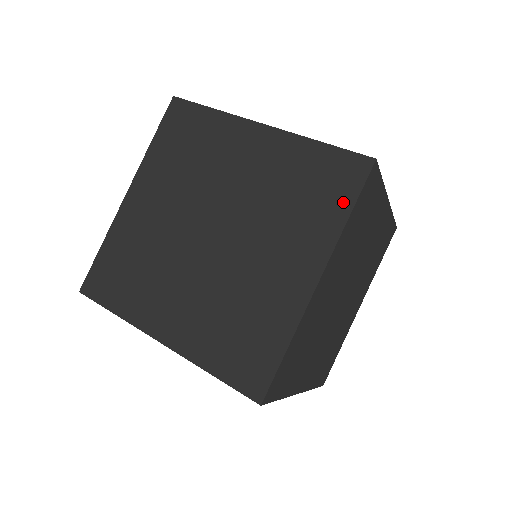
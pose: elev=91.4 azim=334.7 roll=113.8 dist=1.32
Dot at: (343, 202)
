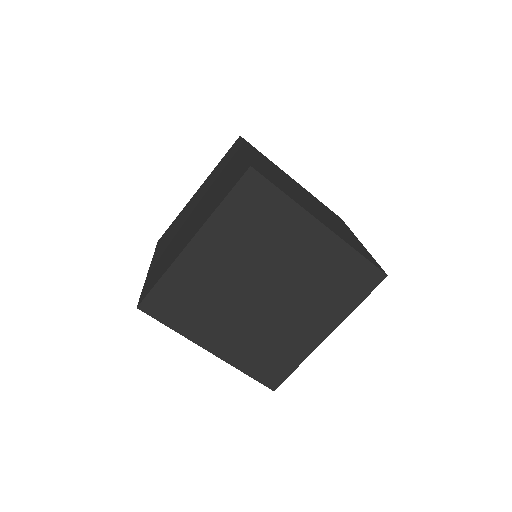
Dot at: (226, 193)
